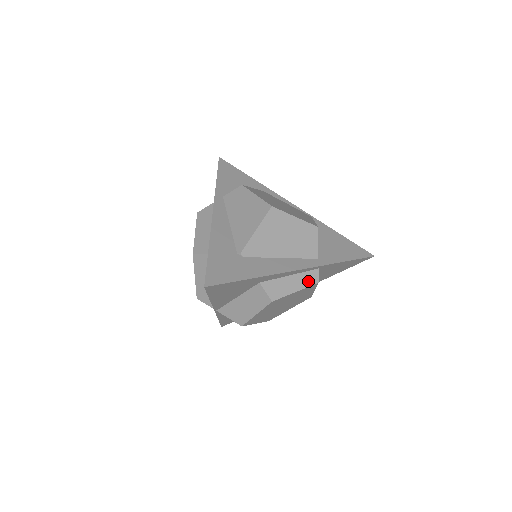
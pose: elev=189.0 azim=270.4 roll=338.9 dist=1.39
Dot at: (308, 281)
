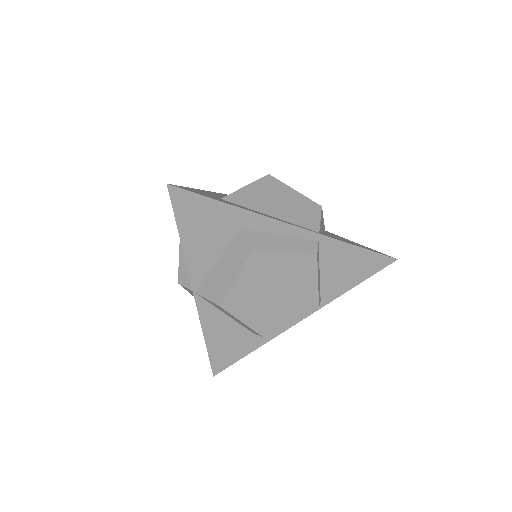
Dot at: (303, 248)
